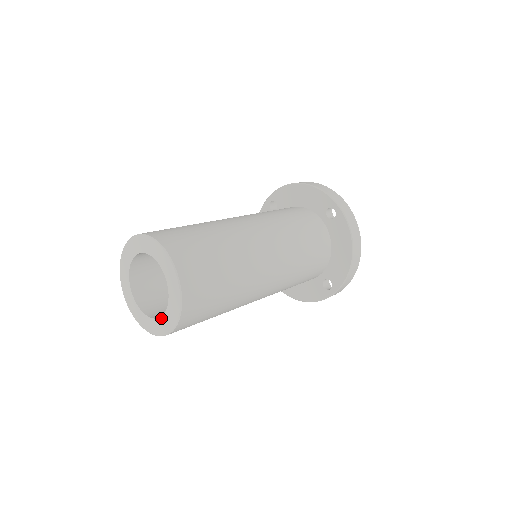
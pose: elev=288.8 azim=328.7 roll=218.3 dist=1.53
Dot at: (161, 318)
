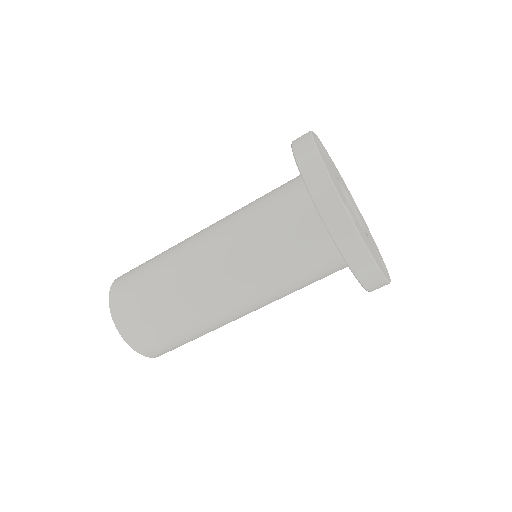
Dot at: occluded
